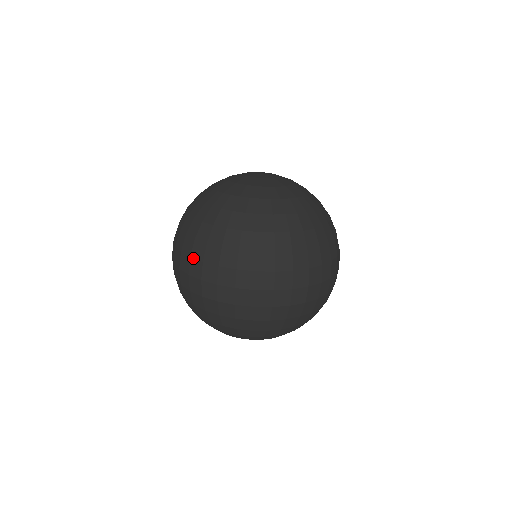
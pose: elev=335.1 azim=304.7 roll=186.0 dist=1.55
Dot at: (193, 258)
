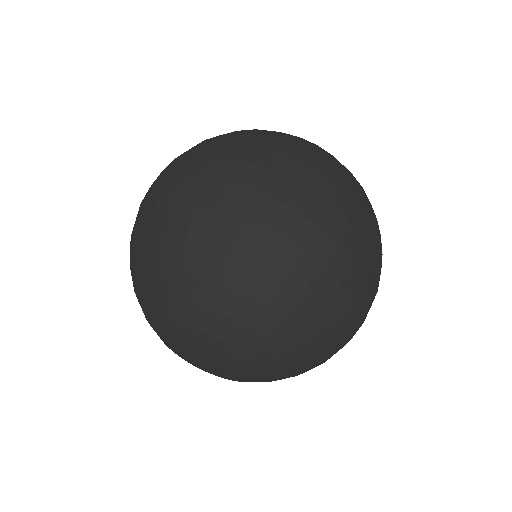
Dot at: (213, 143)
